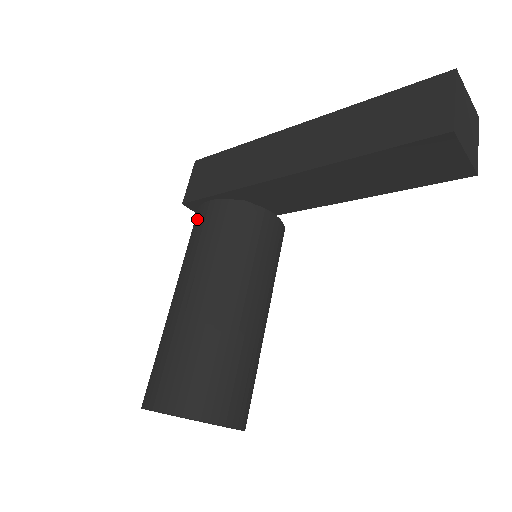
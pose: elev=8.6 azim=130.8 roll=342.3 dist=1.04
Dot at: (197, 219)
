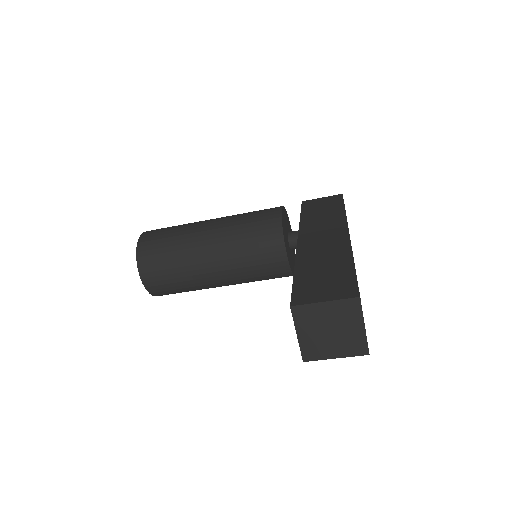
Dot at: (270, 208)
